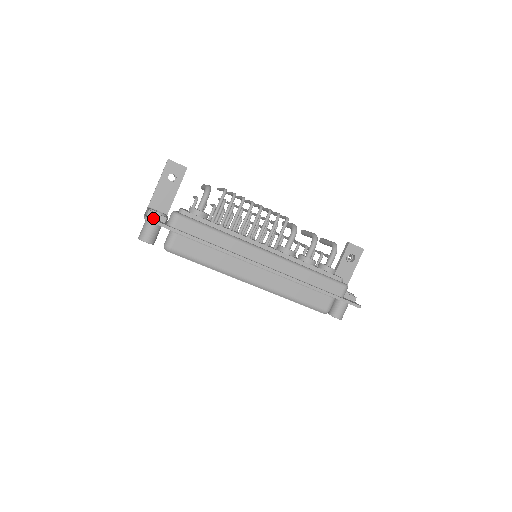
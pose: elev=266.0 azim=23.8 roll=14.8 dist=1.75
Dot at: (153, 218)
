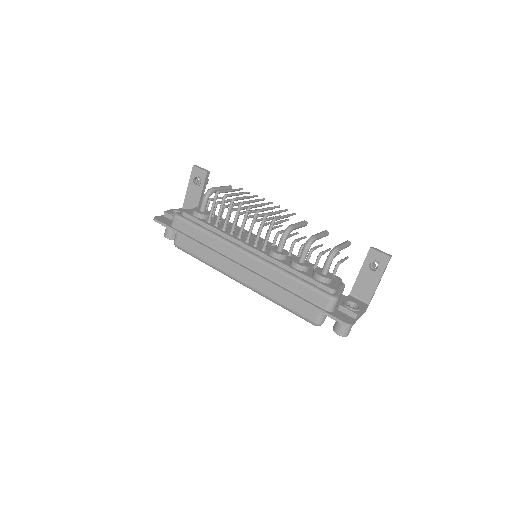
Dot at: (166, 218)
